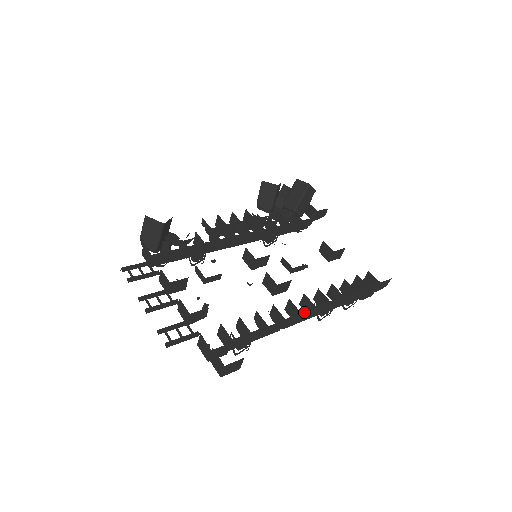
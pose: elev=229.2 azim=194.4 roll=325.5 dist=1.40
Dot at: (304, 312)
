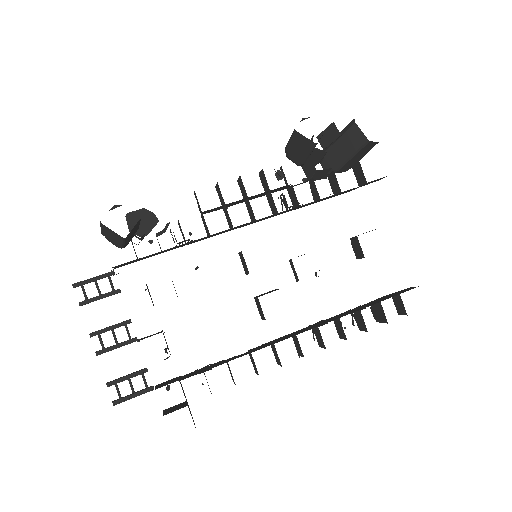
Dot at: occluded
